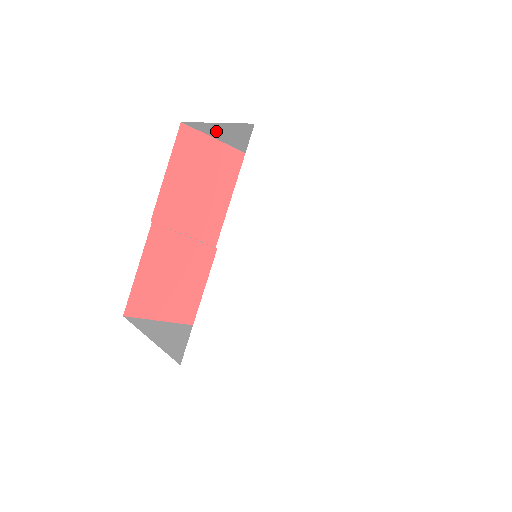
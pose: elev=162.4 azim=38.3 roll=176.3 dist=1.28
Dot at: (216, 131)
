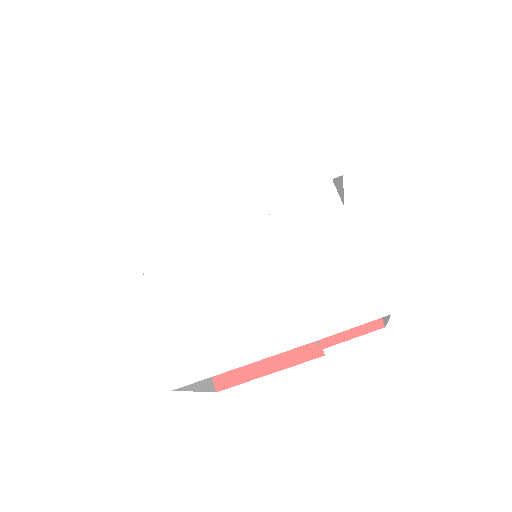
Dot at: occluded
